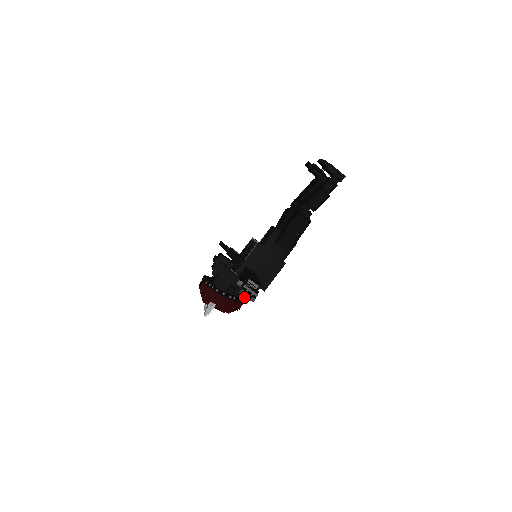
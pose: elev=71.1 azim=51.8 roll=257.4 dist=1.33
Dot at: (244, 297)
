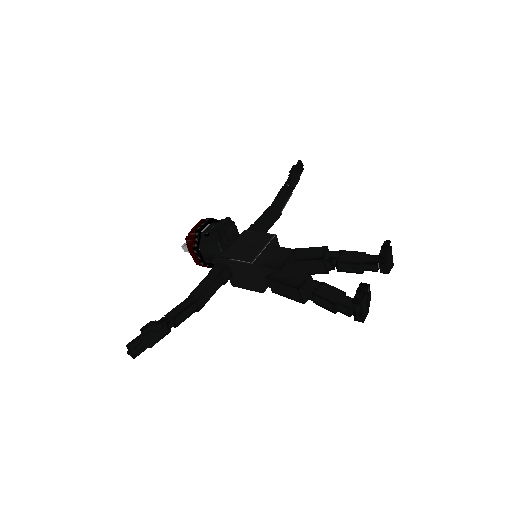
Dot at: occluded
